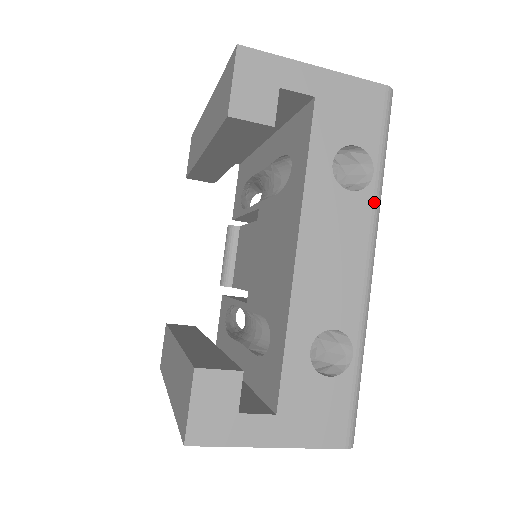
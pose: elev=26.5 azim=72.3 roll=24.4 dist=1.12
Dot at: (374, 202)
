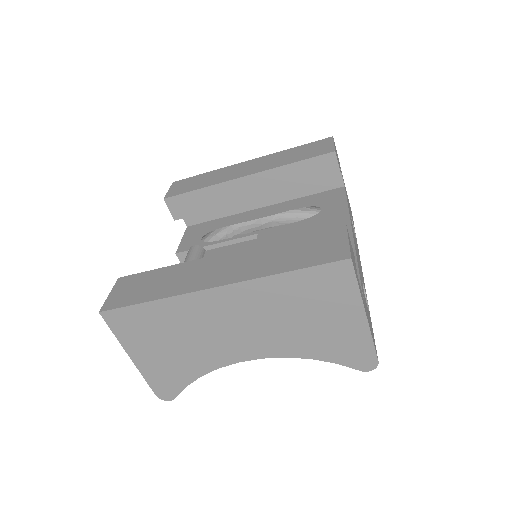
Dot at: occluded
